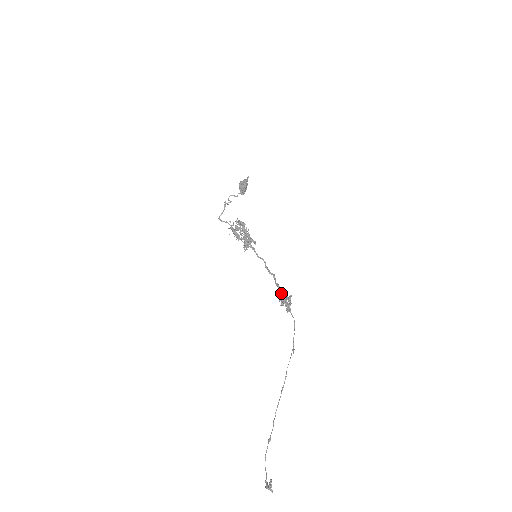
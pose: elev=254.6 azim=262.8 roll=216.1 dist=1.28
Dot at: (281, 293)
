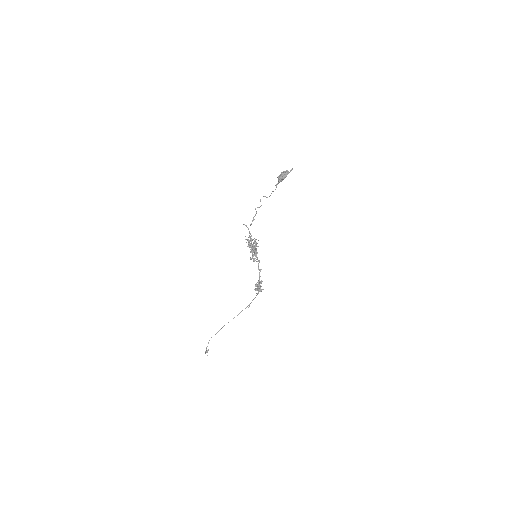
Dot at: (258, 283)
